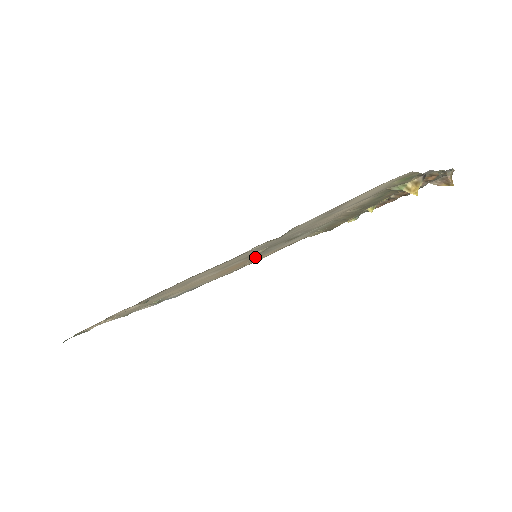
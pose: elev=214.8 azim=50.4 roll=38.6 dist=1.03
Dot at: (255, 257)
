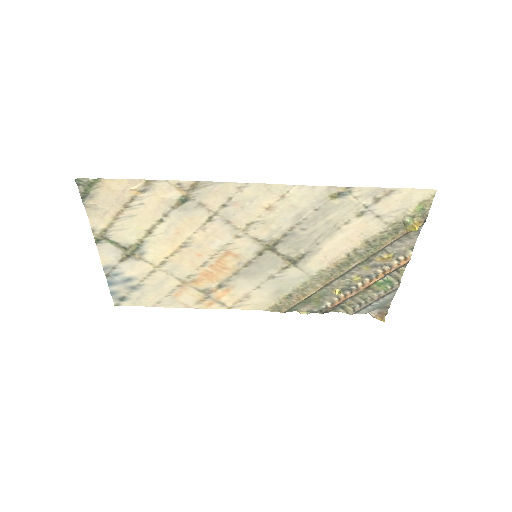
Dot at: (236, 274)
